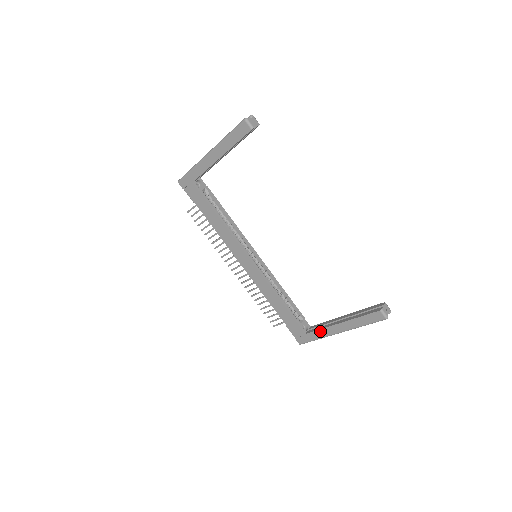
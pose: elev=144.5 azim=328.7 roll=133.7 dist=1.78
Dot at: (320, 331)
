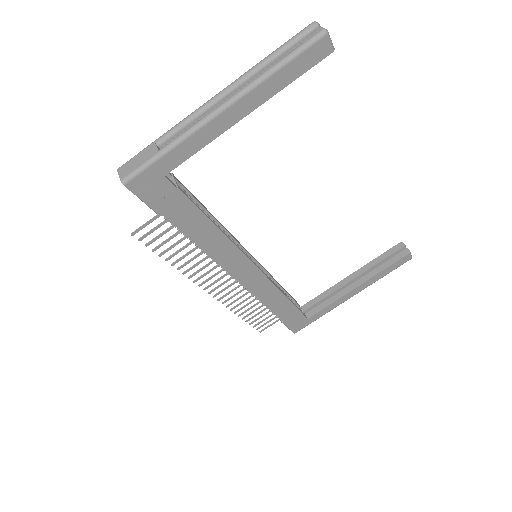
Dot at: (329, 306)
